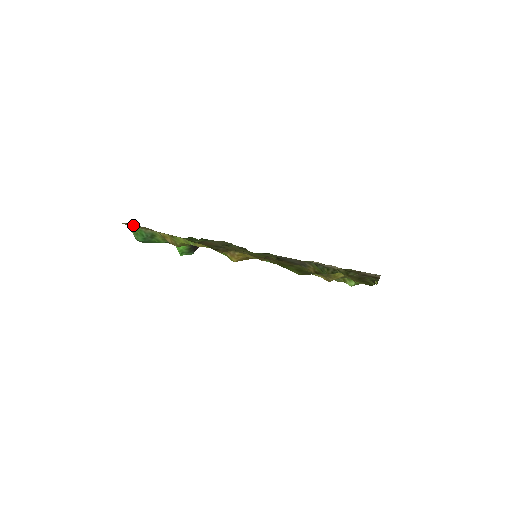
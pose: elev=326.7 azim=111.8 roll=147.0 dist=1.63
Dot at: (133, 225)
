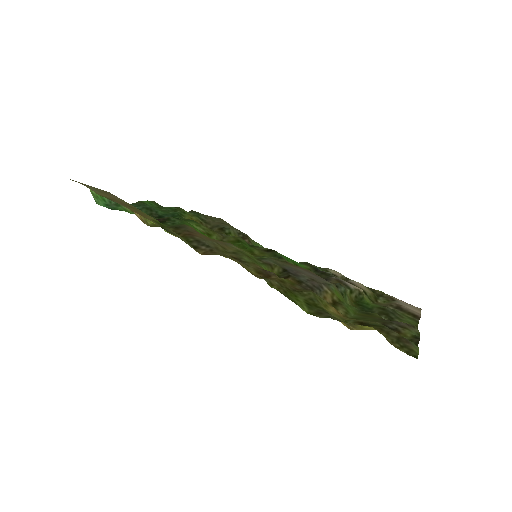
Dot at: (88, 186)
